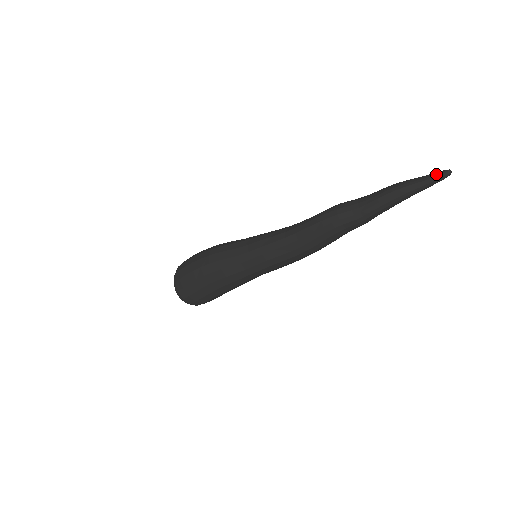
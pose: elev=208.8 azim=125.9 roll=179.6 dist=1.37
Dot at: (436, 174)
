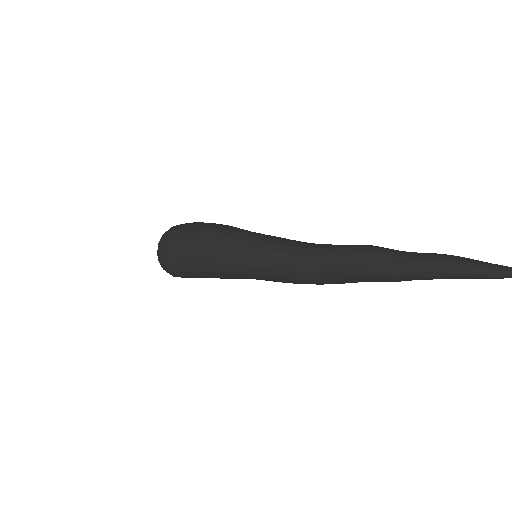
Dot at: (504, 268)
